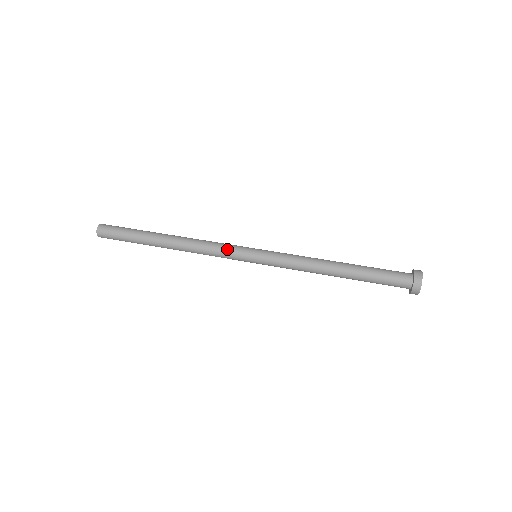
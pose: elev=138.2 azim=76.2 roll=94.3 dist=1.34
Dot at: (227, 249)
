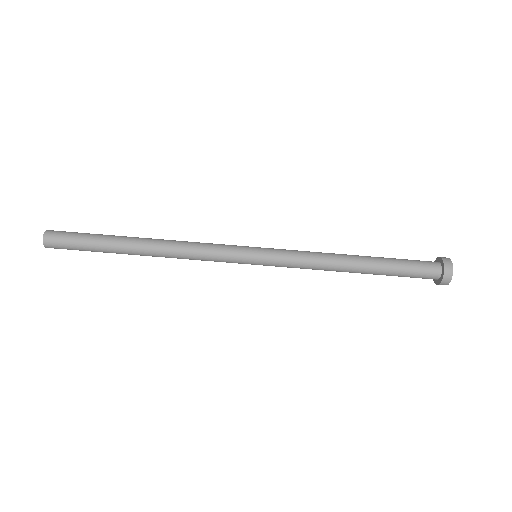
Dot at: (220, 252)
